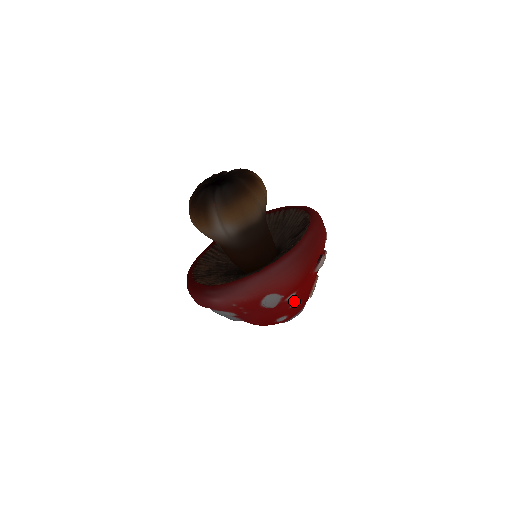
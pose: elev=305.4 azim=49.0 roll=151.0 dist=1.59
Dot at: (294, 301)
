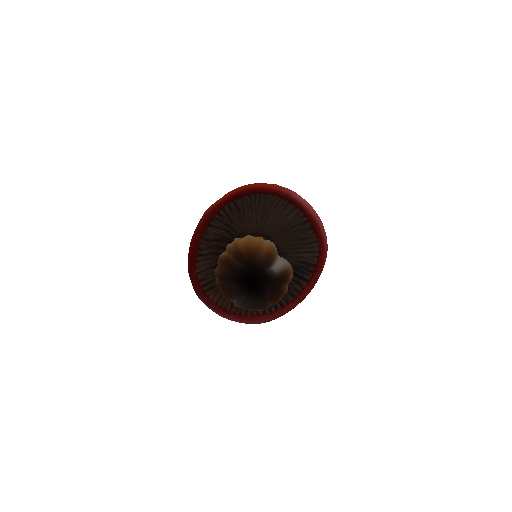
Dot at: occluded
